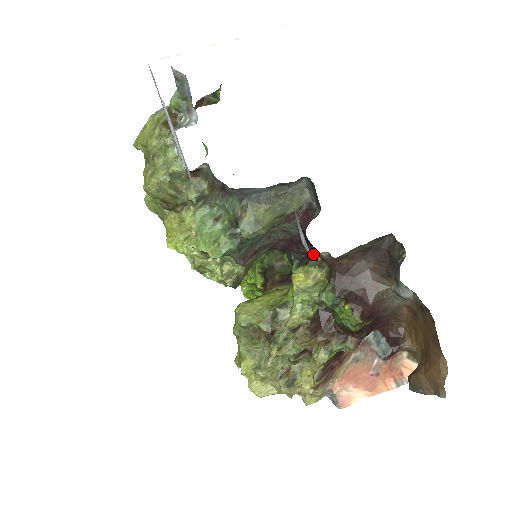
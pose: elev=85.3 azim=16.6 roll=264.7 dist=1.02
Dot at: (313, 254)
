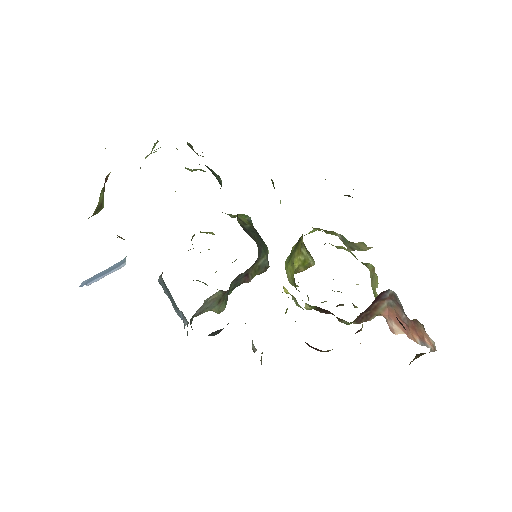
Dot at: occluded
